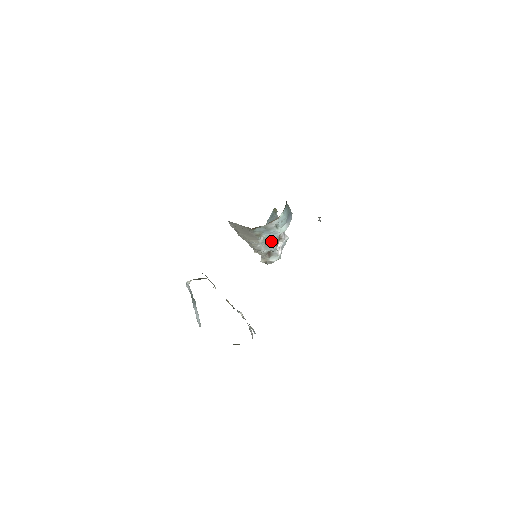
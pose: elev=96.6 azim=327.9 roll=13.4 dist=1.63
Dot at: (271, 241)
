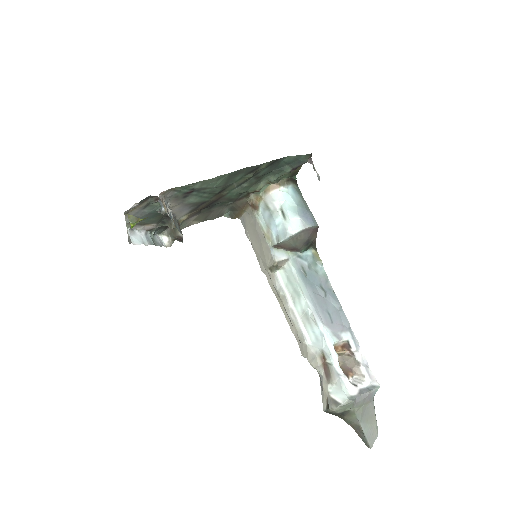
Dot at: (313, 311)
